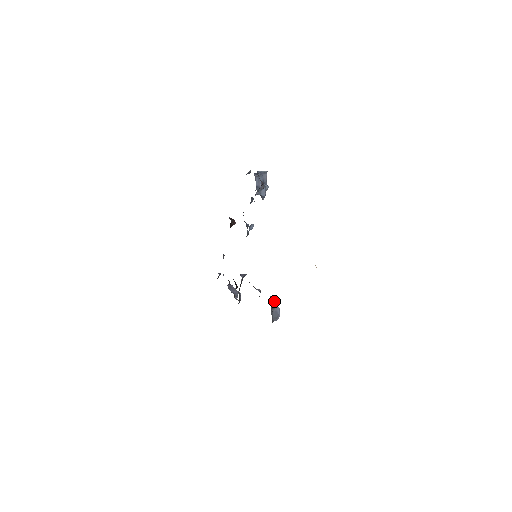
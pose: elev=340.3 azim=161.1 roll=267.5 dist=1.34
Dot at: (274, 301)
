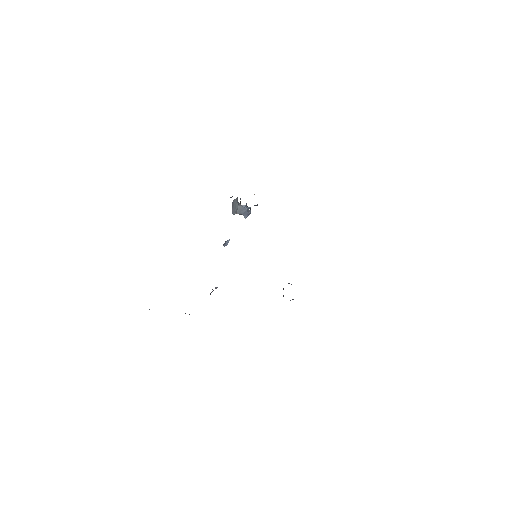
Dot at: occluded
